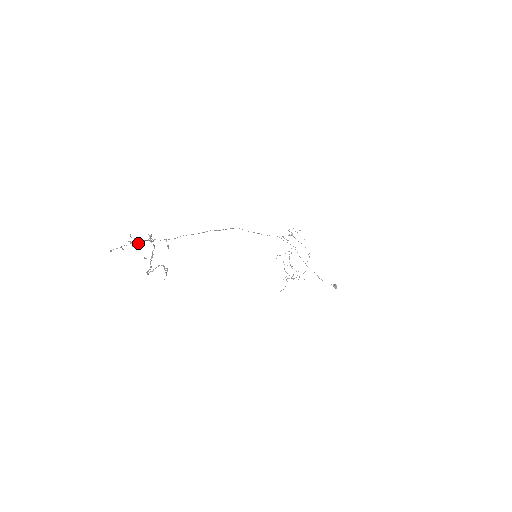
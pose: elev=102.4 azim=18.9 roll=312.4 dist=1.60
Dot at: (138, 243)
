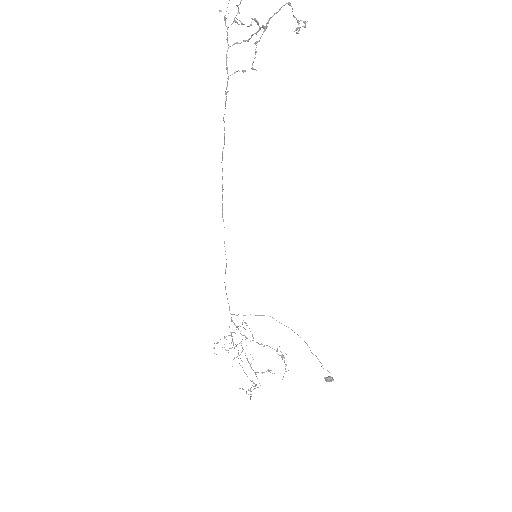
Dot at: (239, 13)
